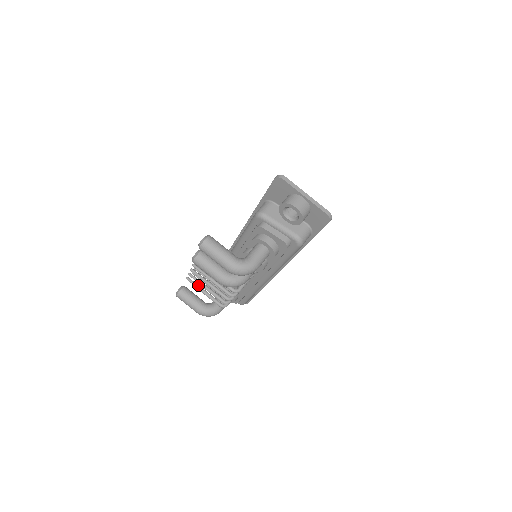
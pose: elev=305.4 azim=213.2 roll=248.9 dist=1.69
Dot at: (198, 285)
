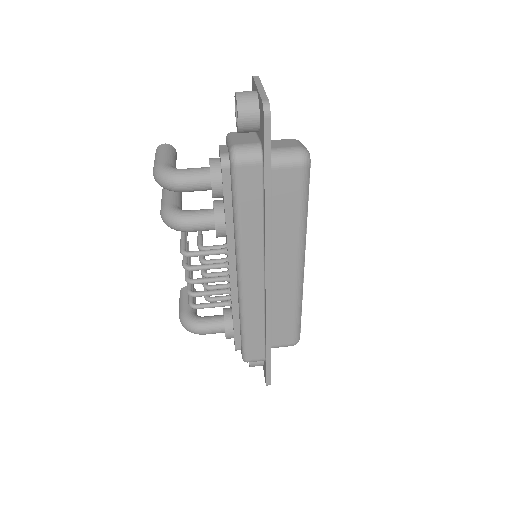
Dot at: (192, 275)
